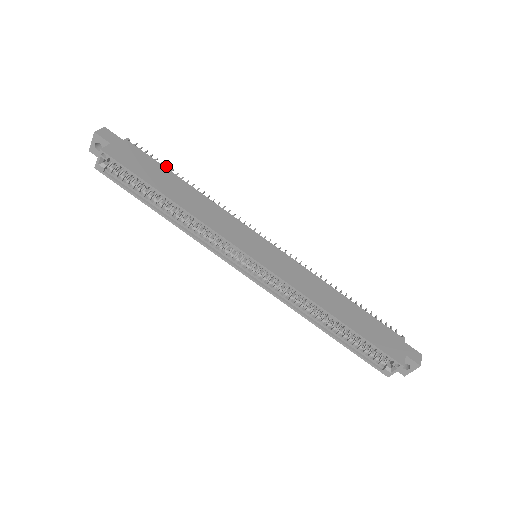
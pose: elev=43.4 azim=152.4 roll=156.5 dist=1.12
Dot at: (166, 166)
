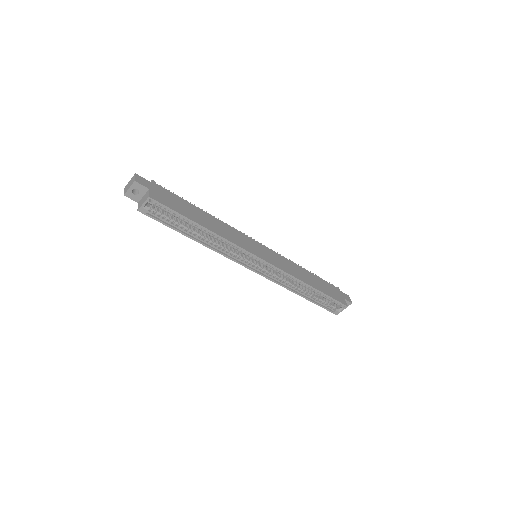
Dot at: occluded
